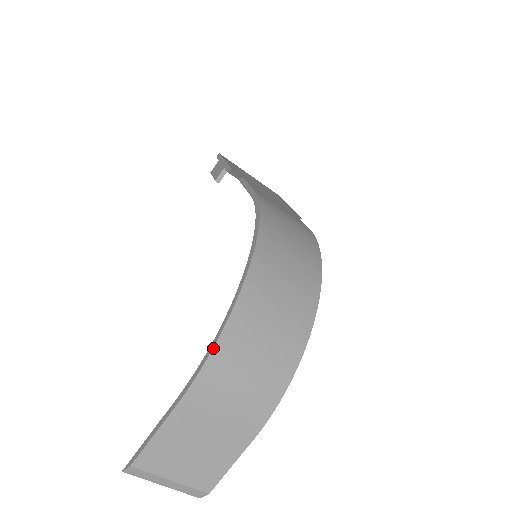
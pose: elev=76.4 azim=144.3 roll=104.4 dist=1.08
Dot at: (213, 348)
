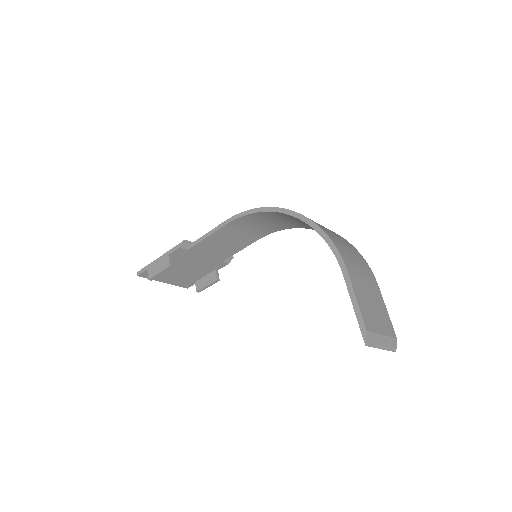
Dot at: (328, 237)
